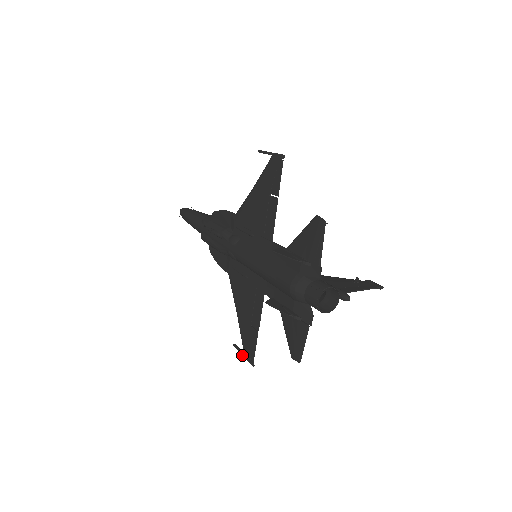
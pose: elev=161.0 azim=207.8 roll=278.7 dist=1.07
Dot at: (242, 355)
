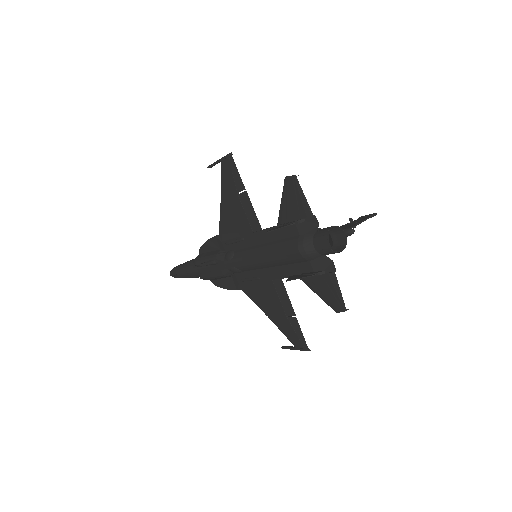
Dot at: occluded
